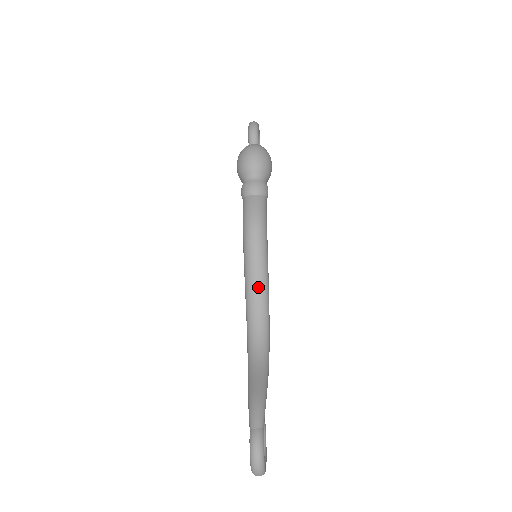
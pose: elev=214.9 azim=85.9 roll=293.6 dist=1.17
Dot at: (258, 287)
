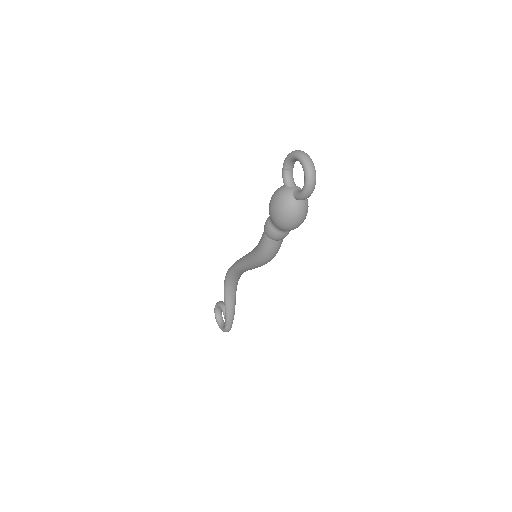
Dot at: occluded
